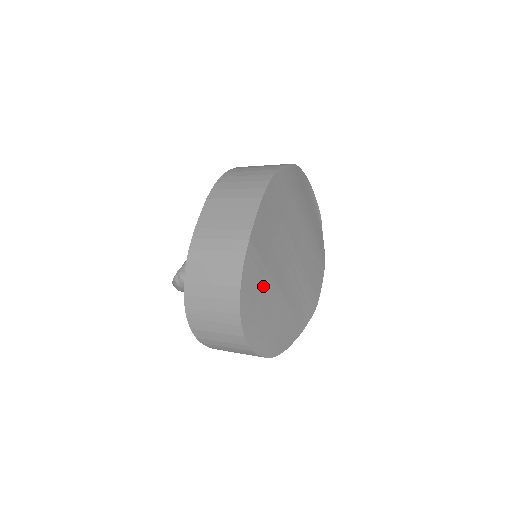
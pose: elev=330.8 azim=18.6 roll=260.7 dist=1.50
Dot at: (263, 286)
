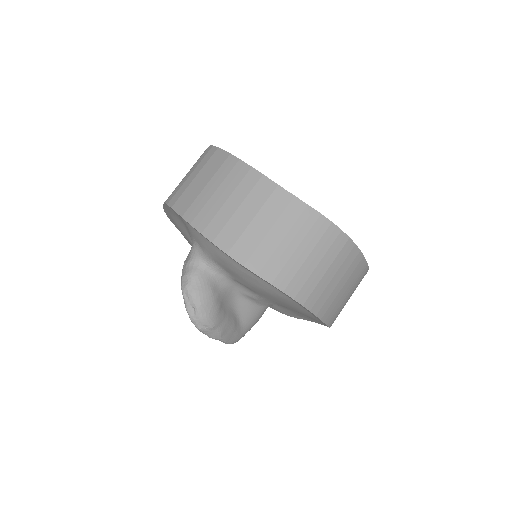
Dot at: occluded
